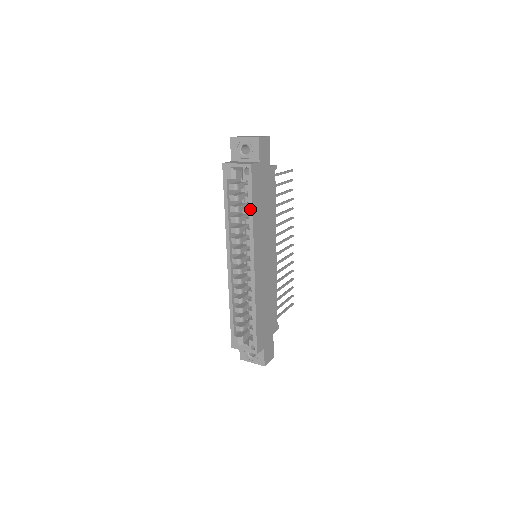
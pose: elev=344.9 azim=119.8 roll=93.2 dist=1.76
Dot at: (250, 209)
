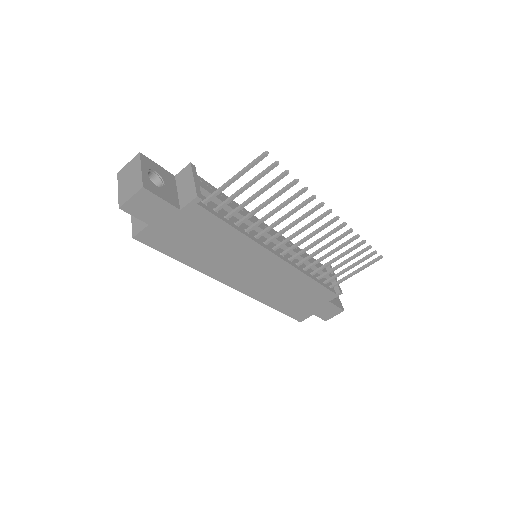
Dot at: (180, 259)
